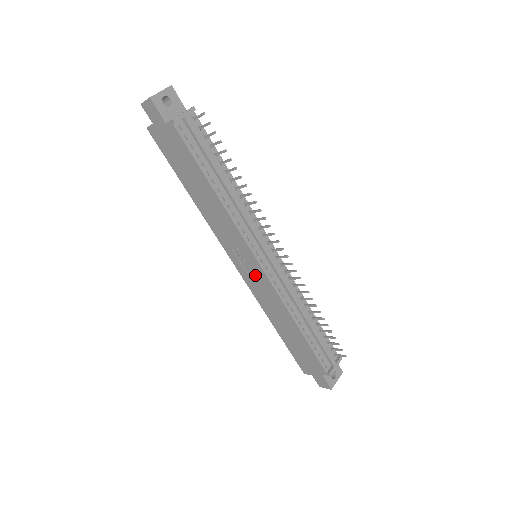
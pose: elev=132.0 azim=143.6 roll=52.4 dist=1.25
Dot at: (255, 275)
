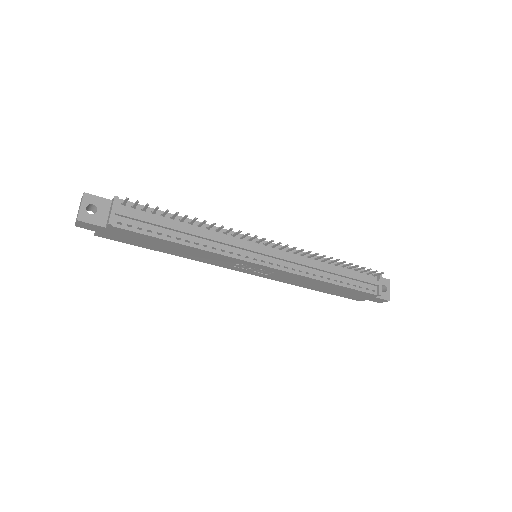
Dot at: (266, 272)
